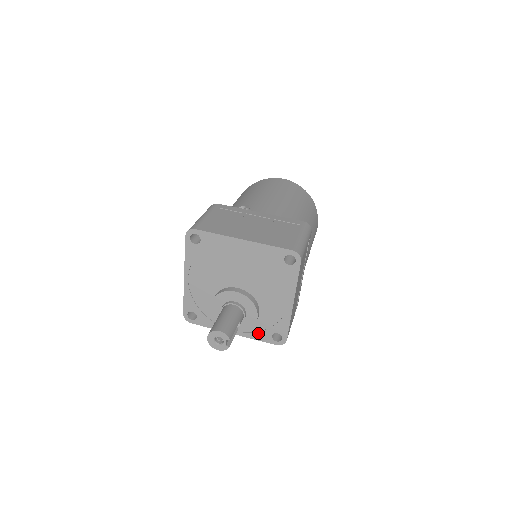
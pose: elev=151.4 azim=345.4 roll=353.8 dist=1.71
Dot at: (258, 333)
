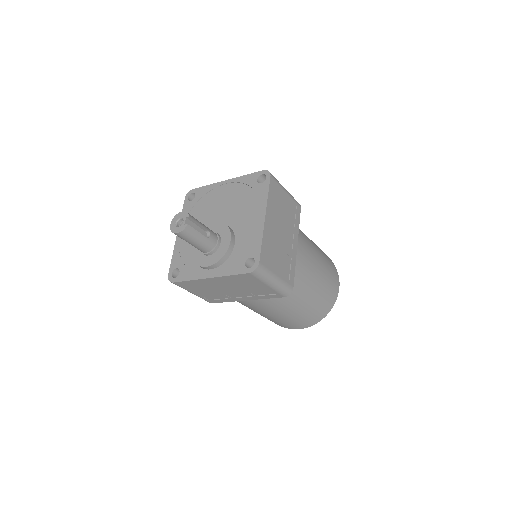
Dot at: (232, 266)
